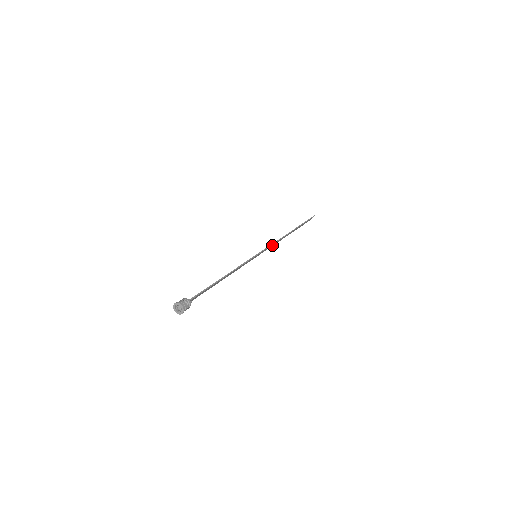
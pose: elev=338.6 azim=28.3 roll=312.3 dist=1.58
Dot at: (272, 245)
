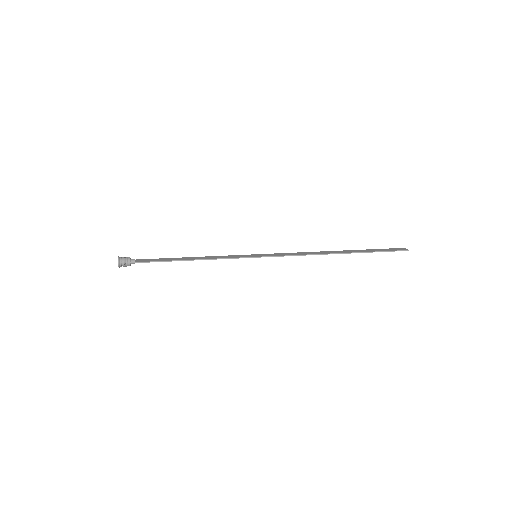
Dot at: (294, 254)
